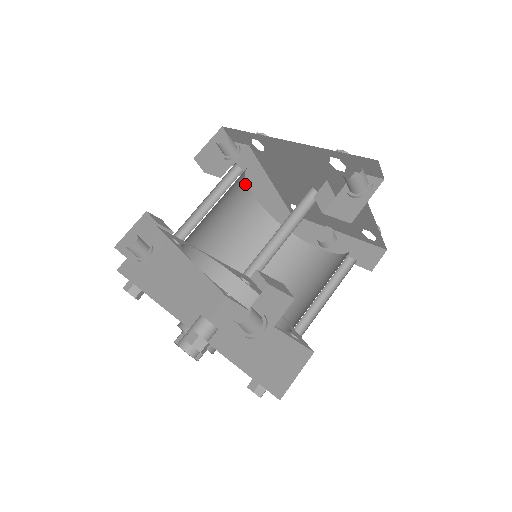
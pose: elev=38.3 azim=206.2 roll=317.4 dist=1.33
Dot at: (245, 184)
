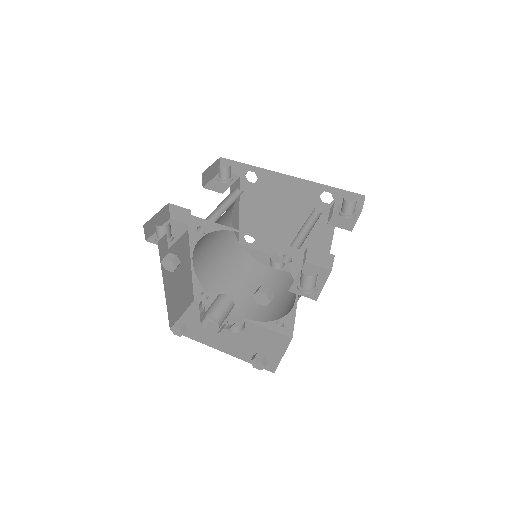
Dot at: (233, 205)
